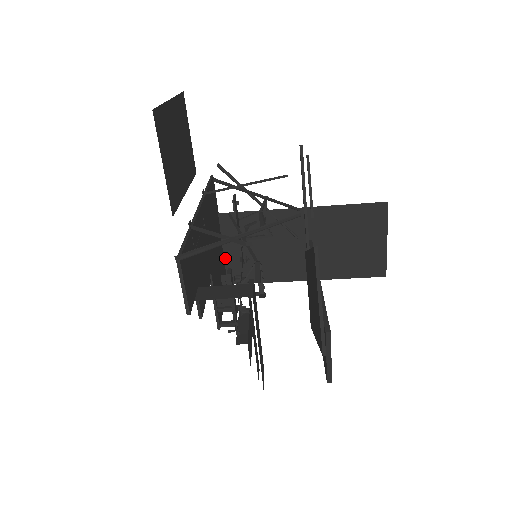
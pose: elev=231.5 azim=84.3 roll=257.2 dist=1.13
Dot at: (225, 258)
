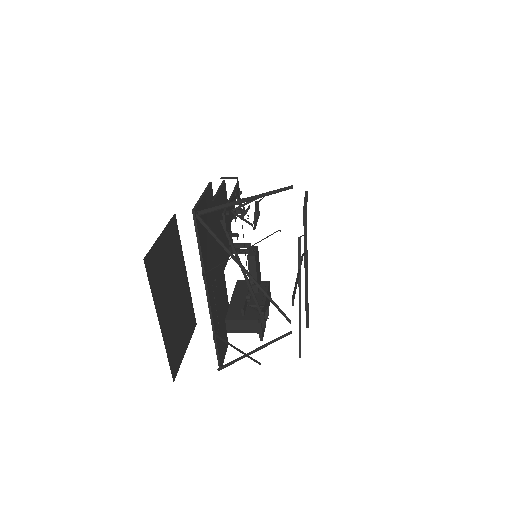
Dot at: occluded
